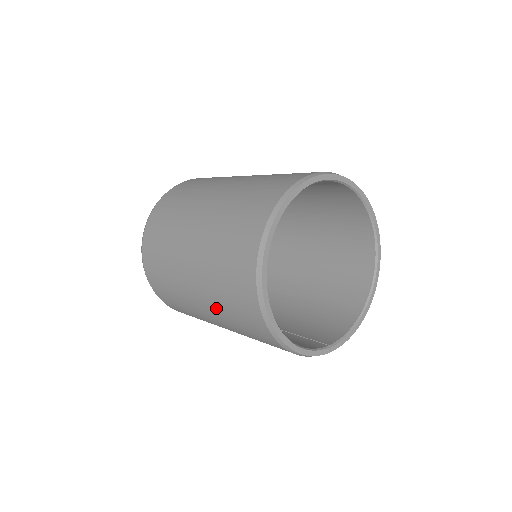
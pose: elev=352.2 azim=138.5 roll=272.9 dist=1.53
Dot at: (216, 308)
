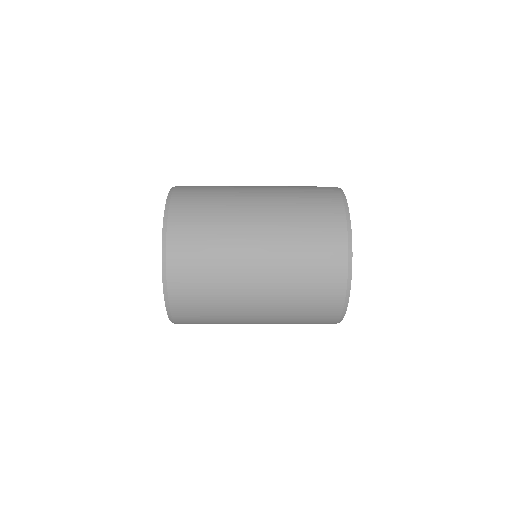
Dot at: (283, 298)
